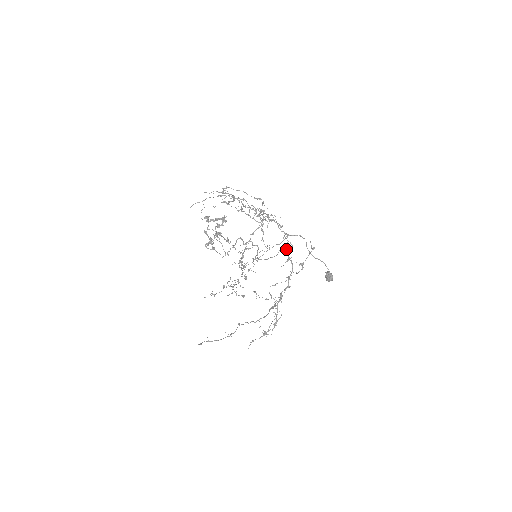
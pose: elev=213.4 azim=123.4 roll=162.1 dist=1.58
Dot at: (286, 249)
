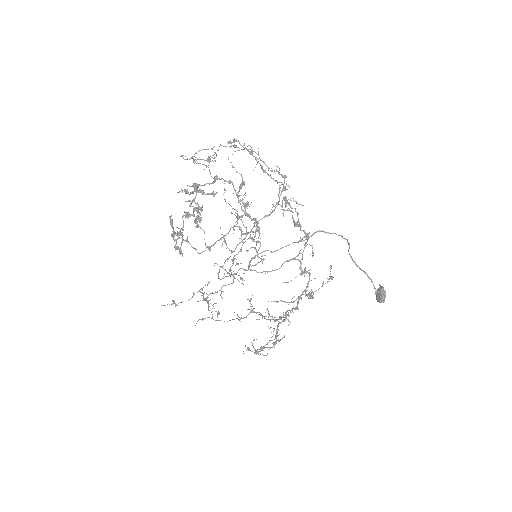
Dot at: (299, 260)
